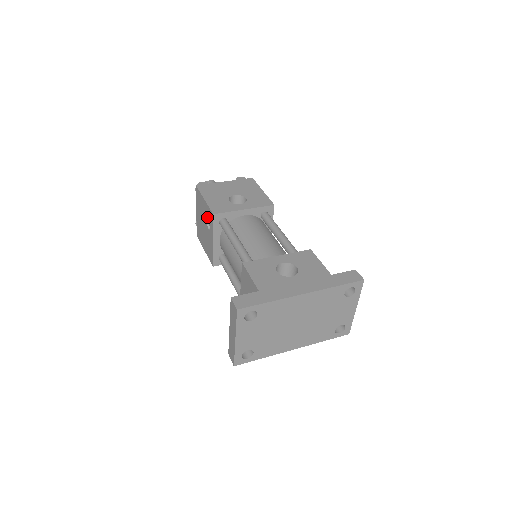
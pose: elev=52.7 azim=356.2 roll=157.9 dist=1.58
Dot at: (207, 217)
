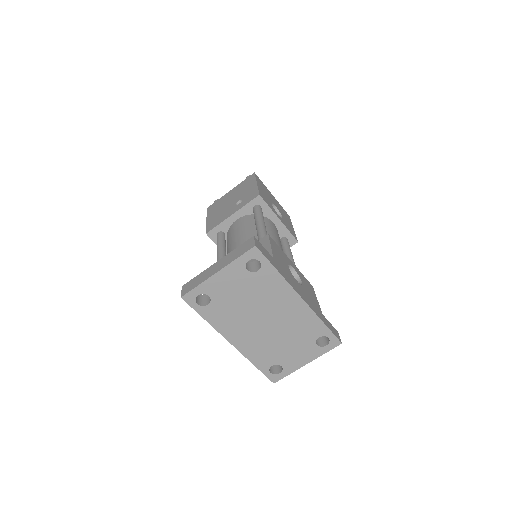
Dot at: (246, 196)
